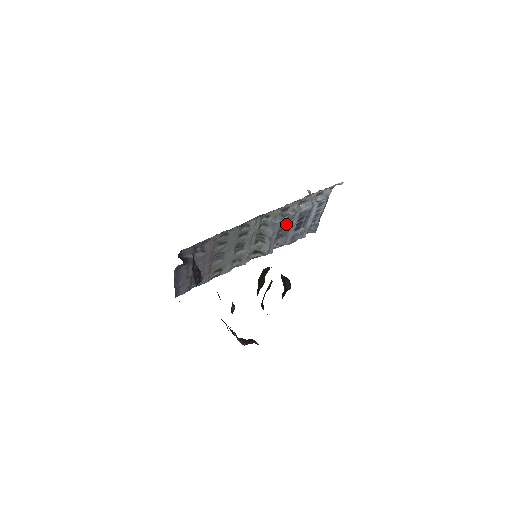
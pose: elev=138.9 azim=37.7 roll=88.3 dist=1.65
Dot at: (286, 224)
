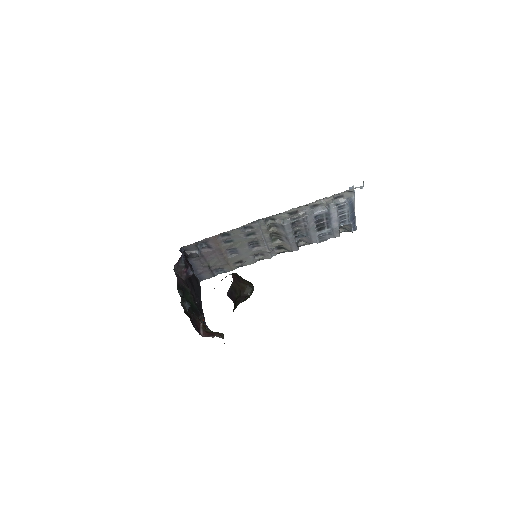
Dot at: (301, 226)
